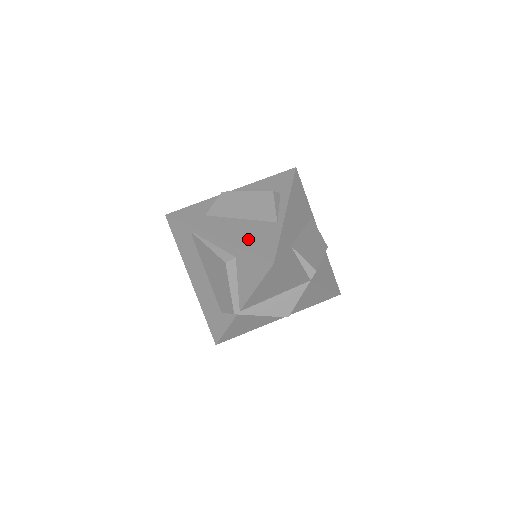
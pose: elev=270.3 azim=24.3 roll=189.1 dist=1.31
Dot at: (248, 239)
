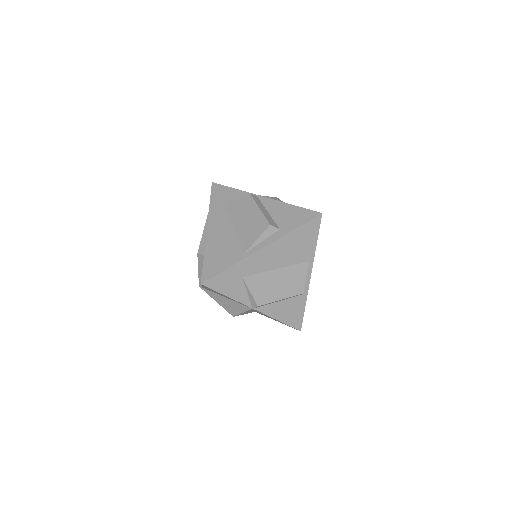
Dot at: (216, 250)
